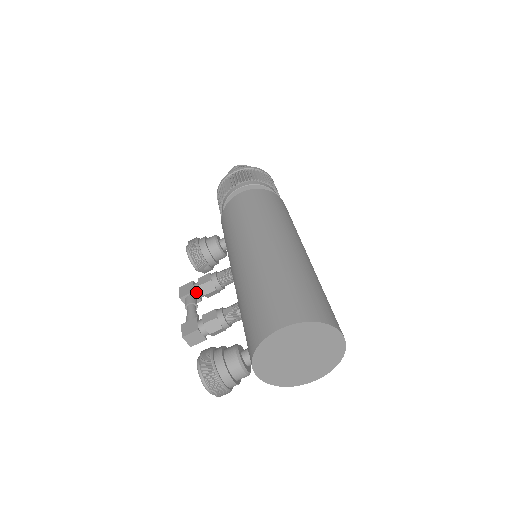
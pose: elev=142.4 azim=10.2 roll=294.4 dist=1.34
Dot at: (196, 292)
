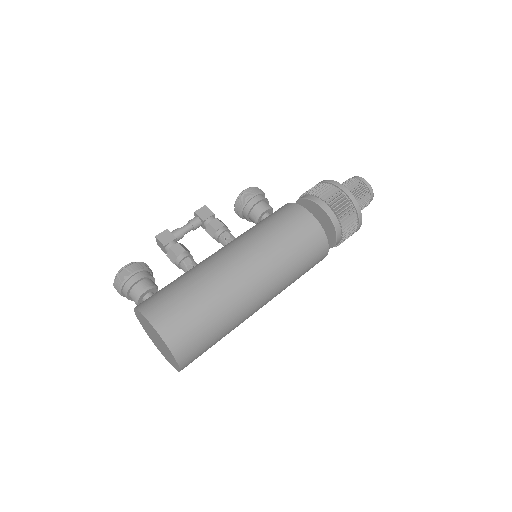
Dot at: (205, 222)
